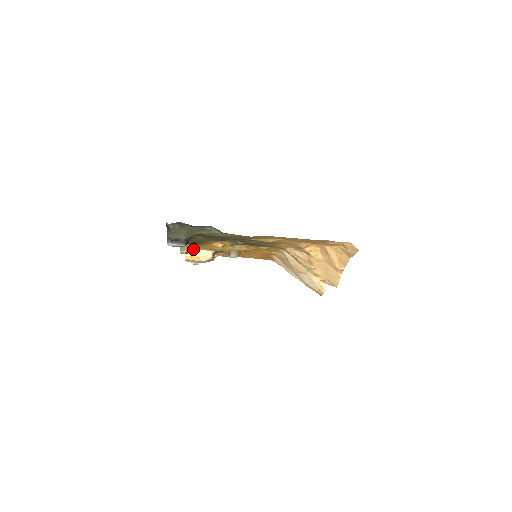
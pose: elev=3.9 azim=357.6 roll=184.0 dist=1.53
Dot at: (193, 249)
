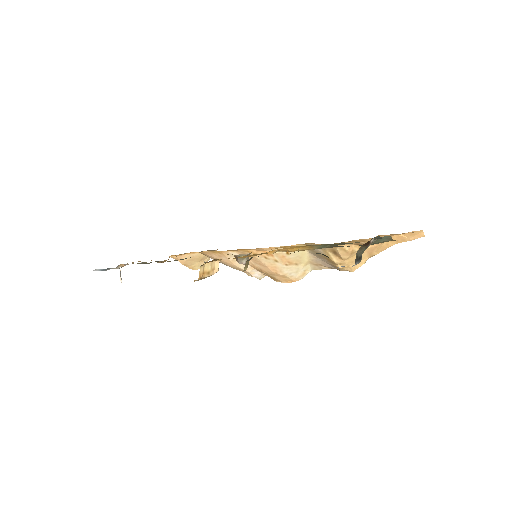
Dot at: (205, 263)
